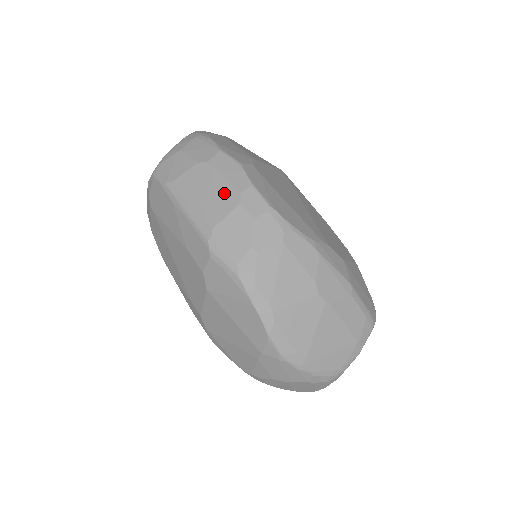
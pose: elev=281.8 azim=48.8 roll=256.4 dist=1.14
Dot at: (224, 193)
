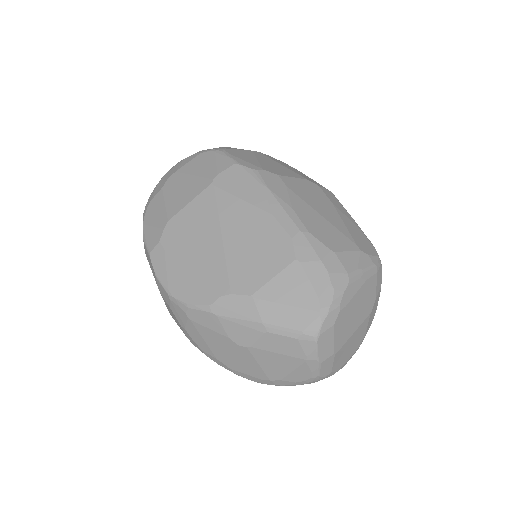
Dot at: occluded
